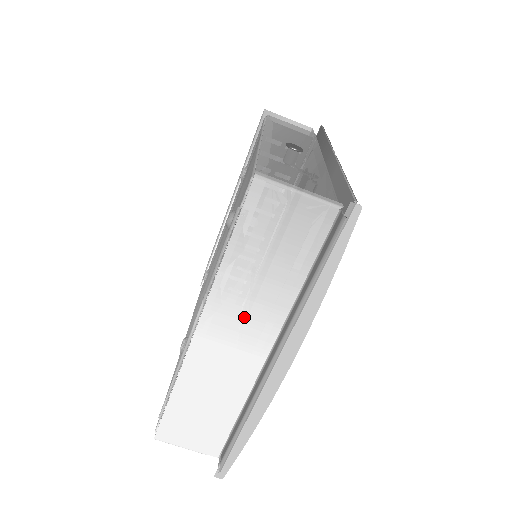
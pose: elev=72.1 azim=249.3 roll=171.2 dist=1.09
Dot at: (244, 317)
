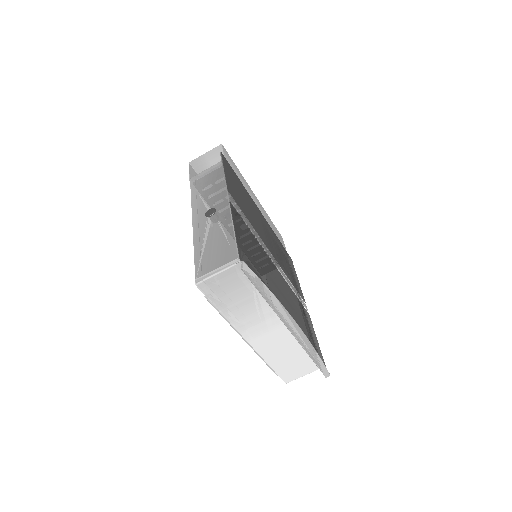
Dot at: (257, 322)
